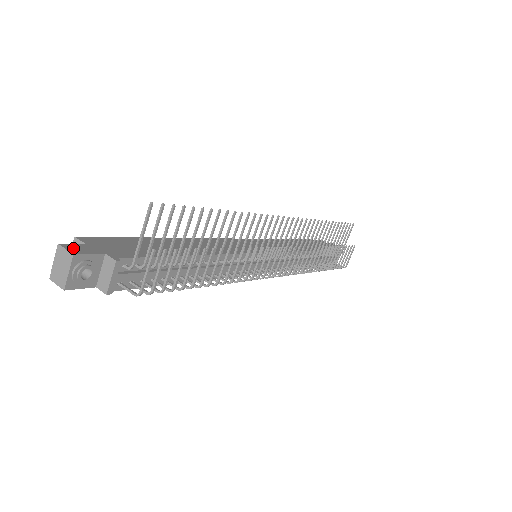
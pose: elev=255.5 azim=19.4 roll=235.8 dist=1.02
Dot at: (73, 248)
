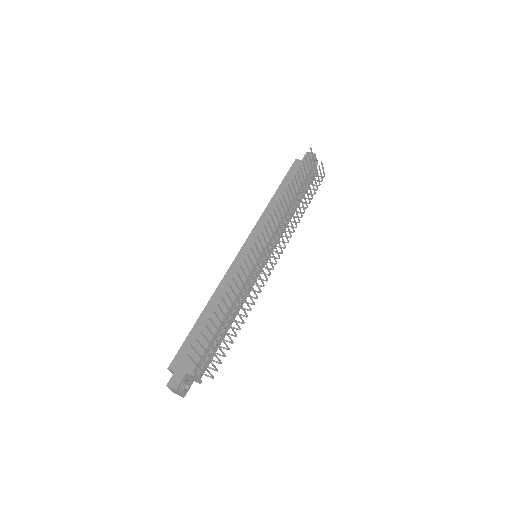
Dot at: (173, 383)
